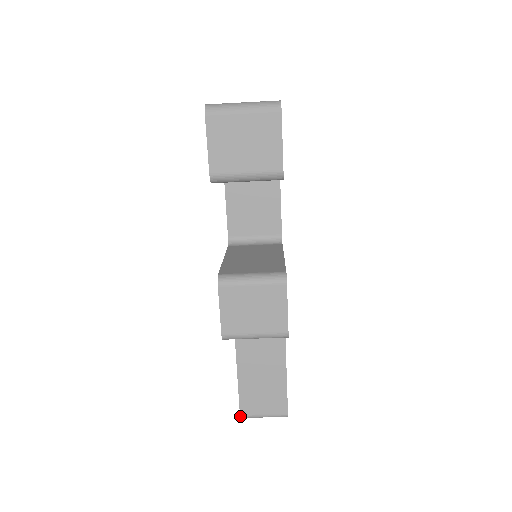
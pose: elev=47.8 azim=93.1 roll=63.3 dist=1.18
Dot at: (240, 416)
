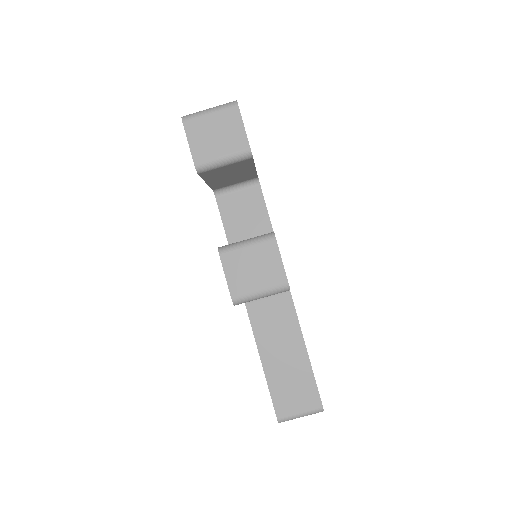
Dot at: (277, 420)
